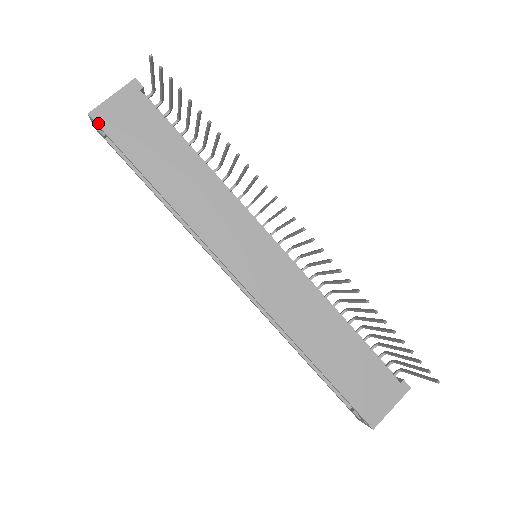
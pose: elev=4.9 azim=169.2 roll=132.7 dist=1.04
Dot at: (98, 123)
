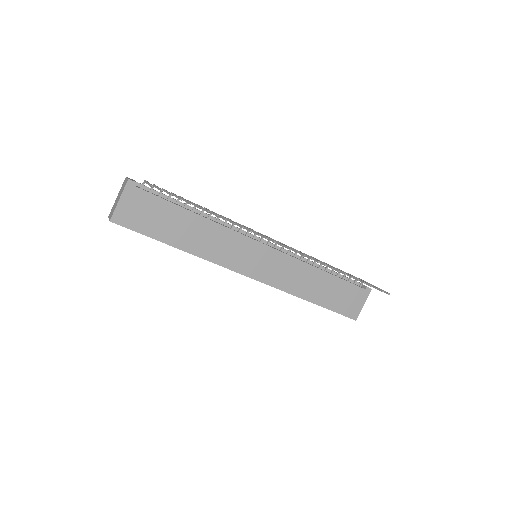
Dot at: (120, 224)
